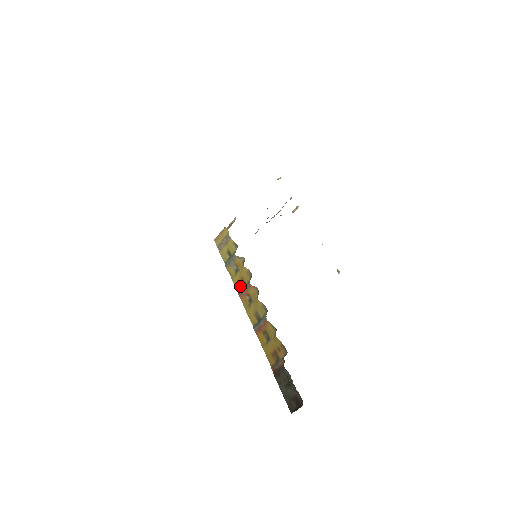
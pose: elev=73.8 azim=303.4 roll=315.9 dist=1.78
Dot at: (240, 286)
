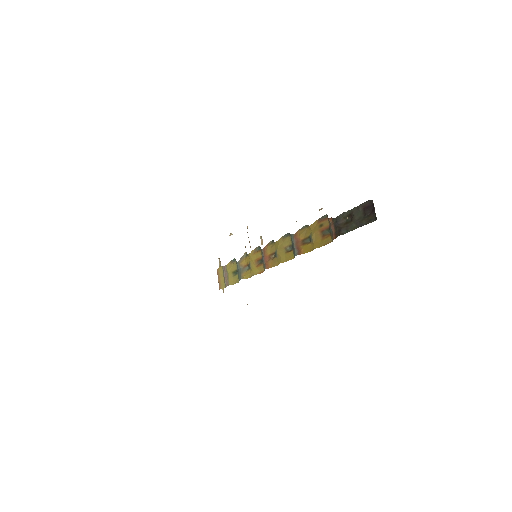
Dot at: (261, 266)
